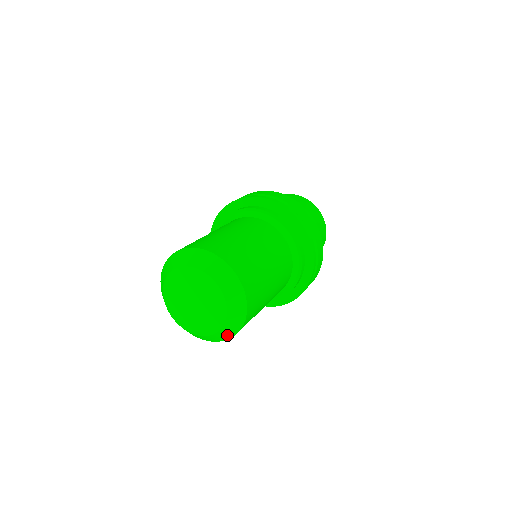
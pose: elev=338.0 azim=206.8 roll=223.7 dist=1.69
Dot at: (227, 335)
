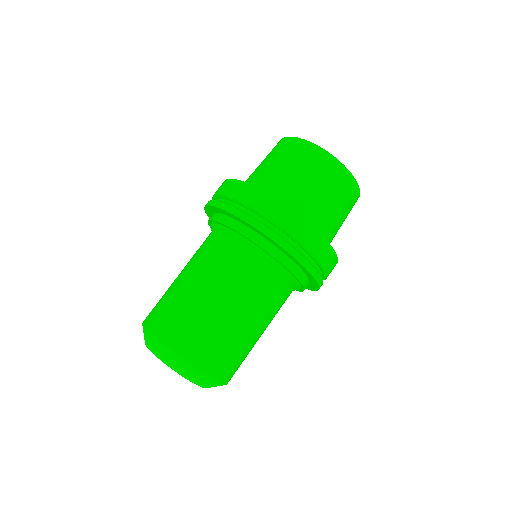
Dot at: occluded
